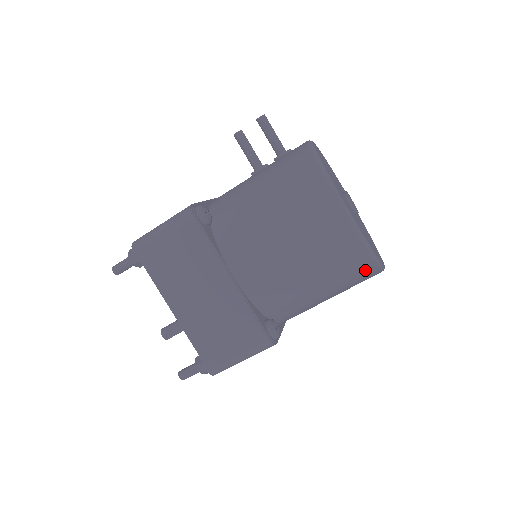
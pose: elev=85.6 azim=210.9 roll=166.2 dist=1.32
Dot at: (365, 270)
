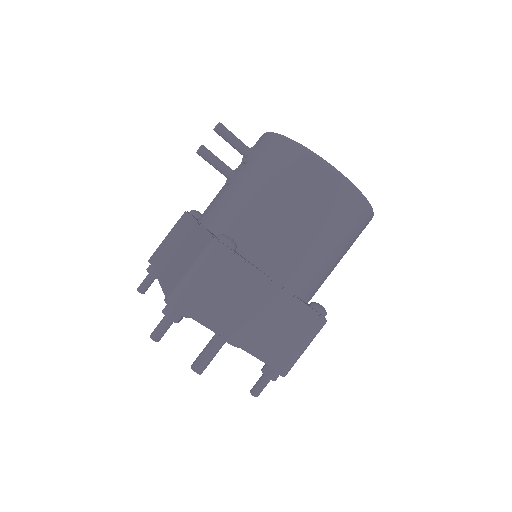
Dot at: (366, 225)
